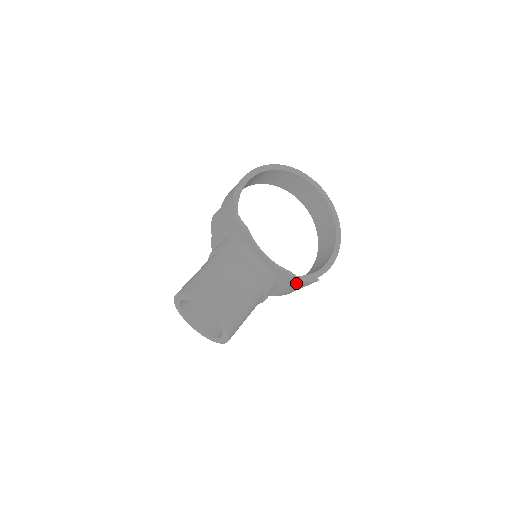
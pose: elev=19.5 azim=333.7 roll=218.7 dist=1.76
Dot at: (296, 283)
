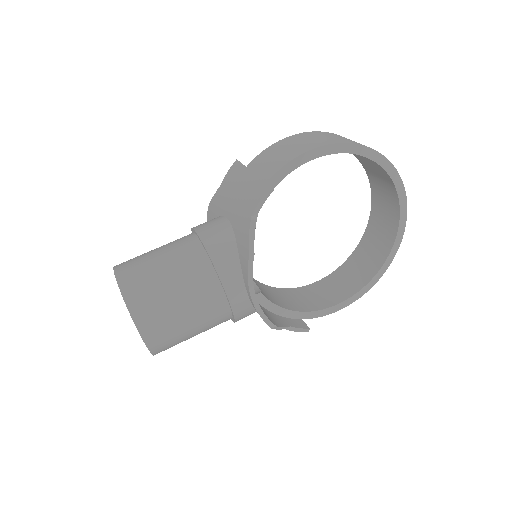
Dot at: occluded
